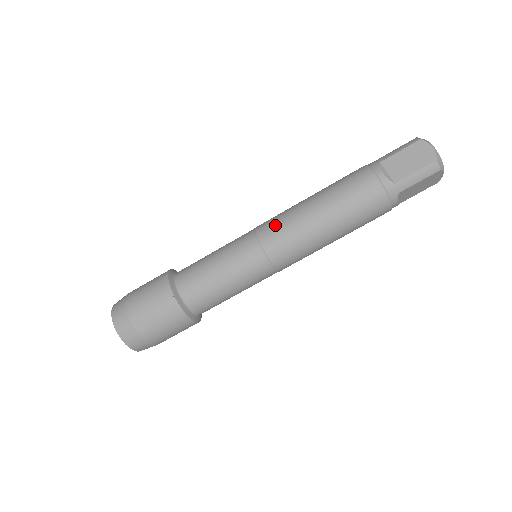
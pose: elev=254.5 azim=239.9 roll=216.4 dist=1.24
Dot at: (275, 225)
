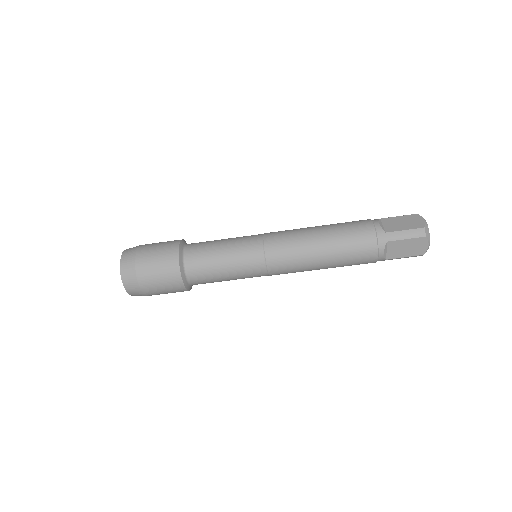
Dot at: (281, 232)
